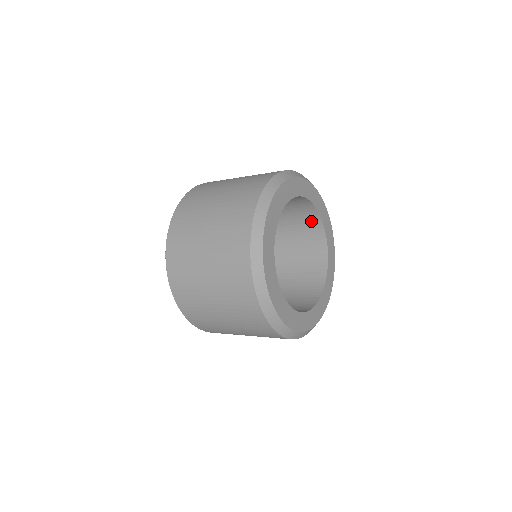
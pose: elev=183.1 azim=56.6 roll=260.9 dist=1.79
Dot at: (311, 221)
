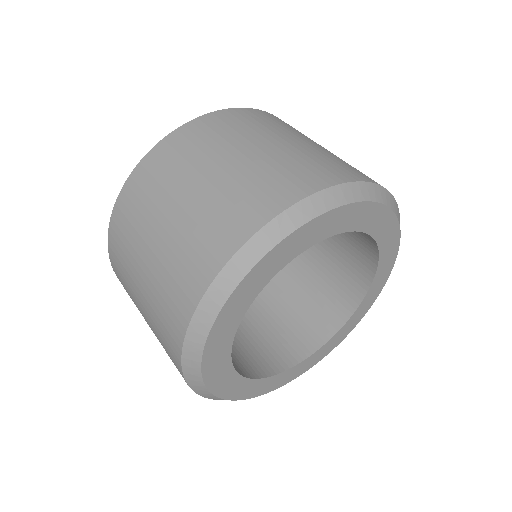
Dot at: occluded
